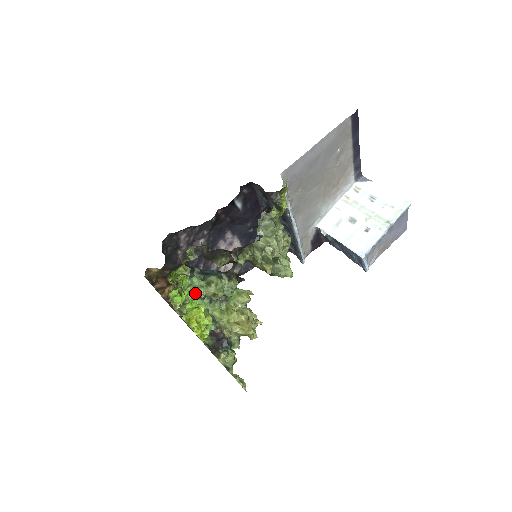
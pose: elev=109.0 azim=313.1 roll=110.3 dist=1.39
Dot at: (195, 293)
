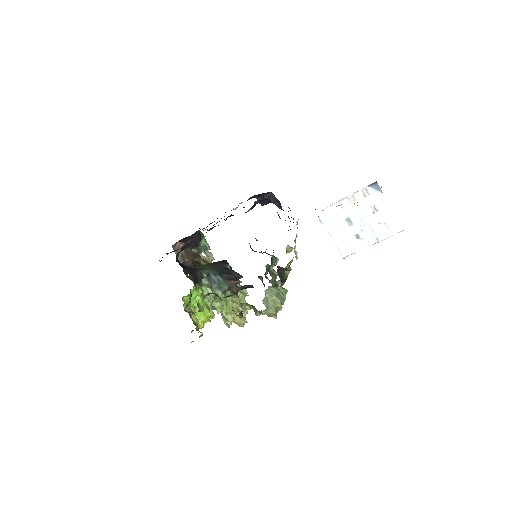
Dot at: (203, 297)
